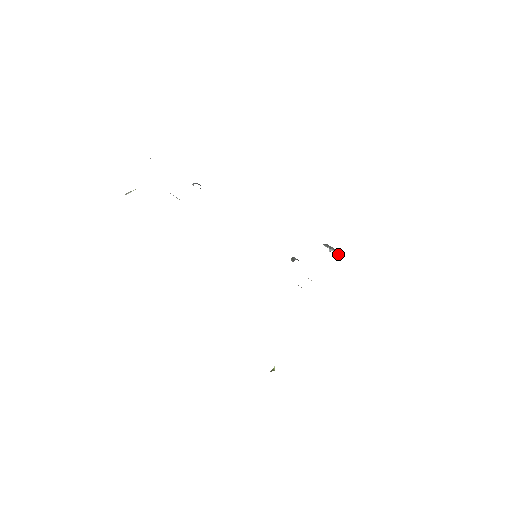
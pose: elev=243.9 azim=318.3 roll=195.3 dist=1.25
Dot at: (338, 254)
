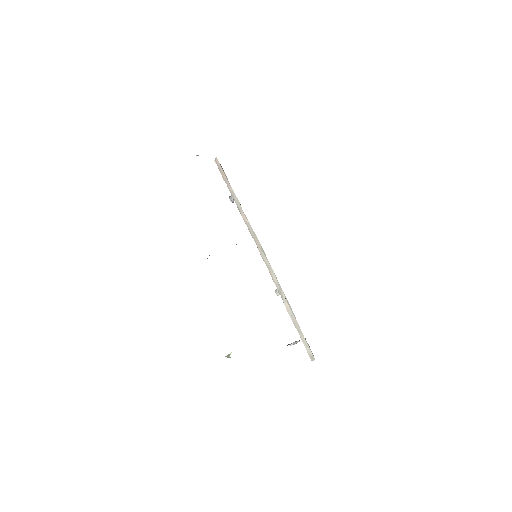
Dot at: occluded
